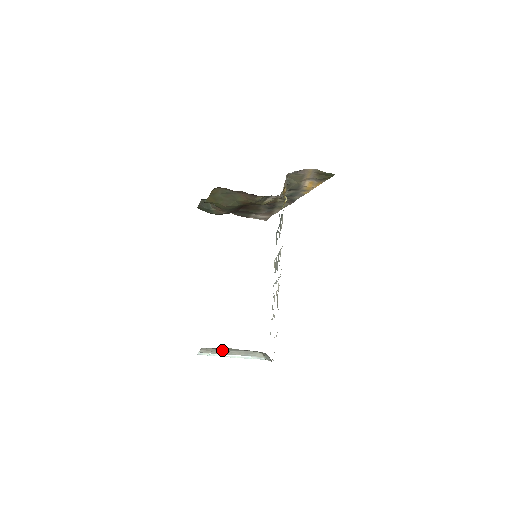
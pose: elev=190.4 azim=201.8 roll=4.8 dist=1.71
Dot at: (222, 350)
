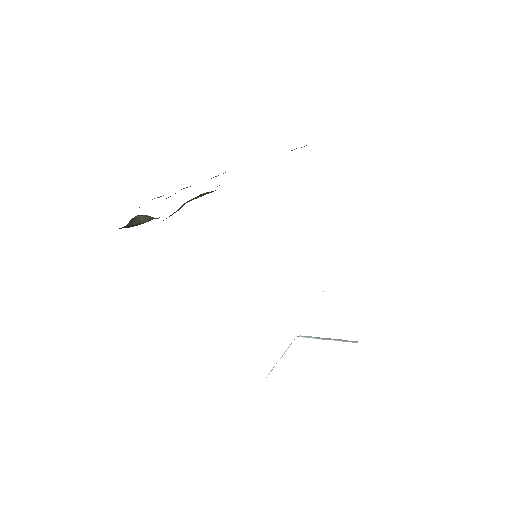
Dot at: occluded
